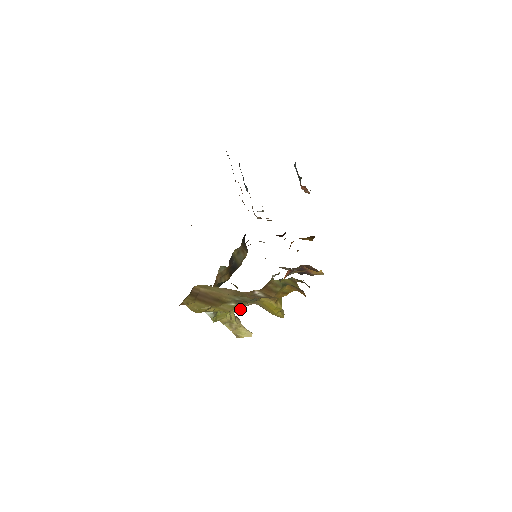
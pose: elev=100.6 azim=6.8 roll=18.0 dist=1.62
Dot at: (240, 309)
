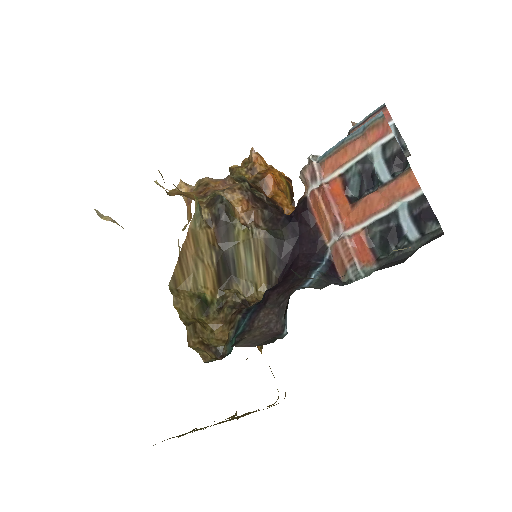
Dot at: occluded
